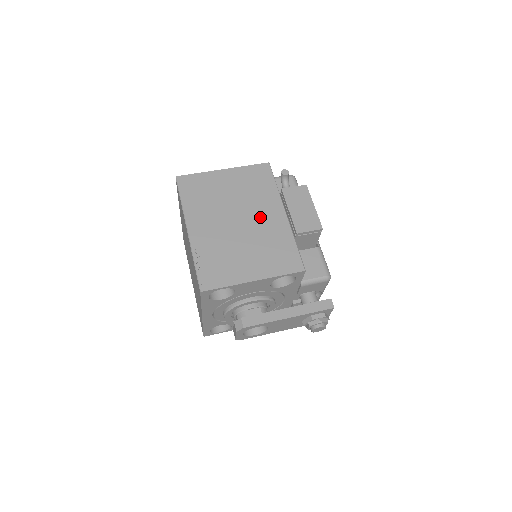
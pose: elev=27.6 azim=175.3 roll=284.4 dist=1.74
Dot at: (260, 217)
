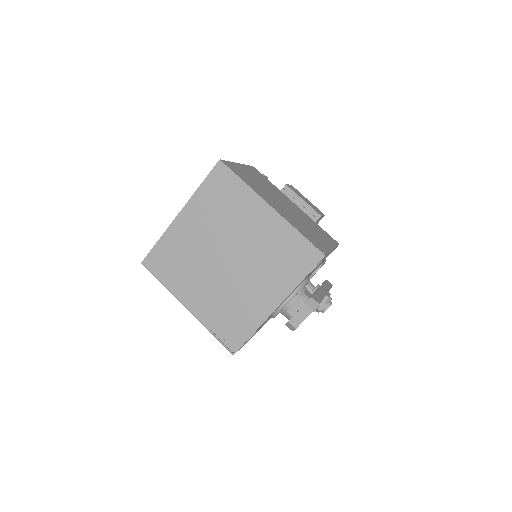
Dot at: (290, 204)
